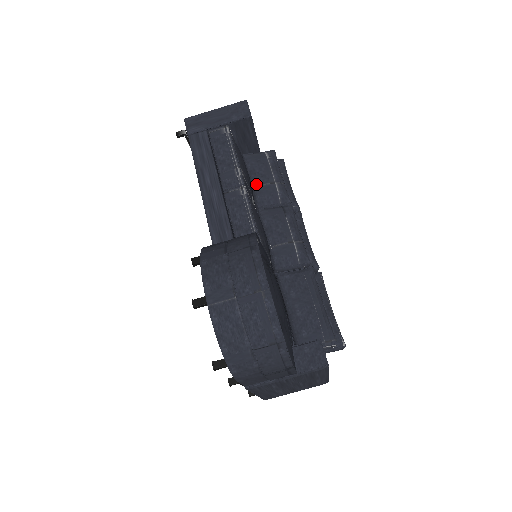
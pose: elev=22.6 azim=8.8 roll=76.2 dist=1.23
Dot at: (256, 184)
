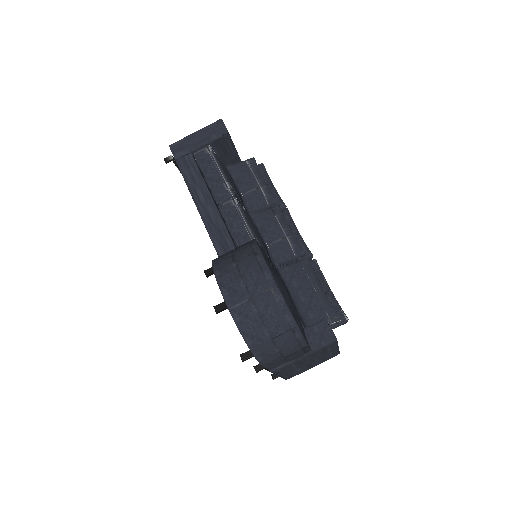
Dot at: (243, 192)
